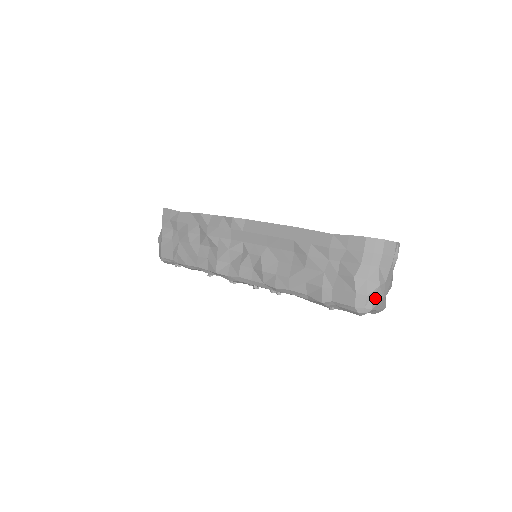
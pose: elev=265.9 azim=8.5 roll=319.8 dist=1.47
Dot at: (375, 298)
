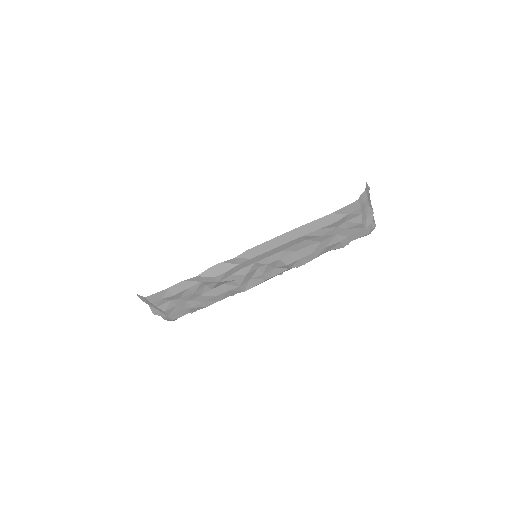
Dot at: (373, 219)
